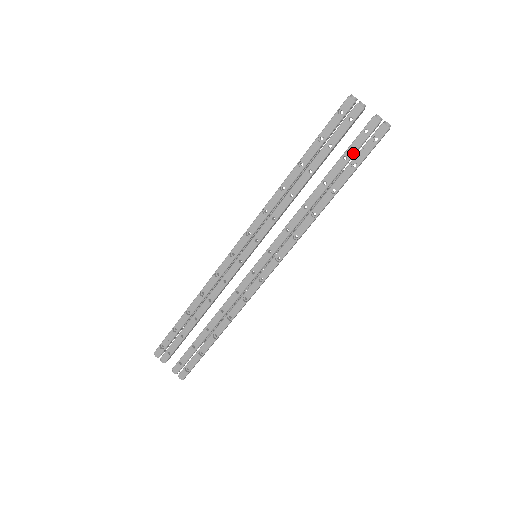
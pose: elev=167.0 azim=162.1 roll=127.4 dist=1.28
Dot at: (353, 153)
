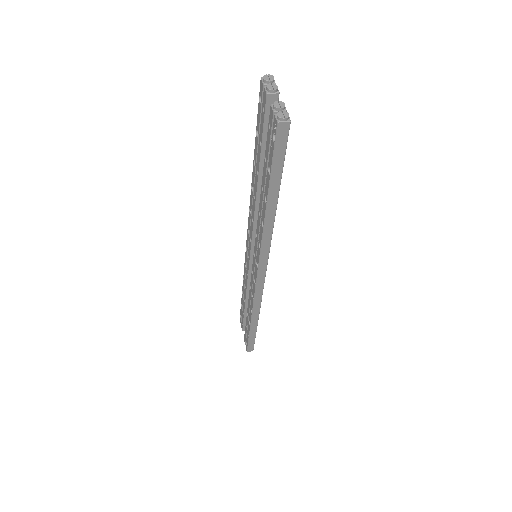
Dot at: (268, 154)
